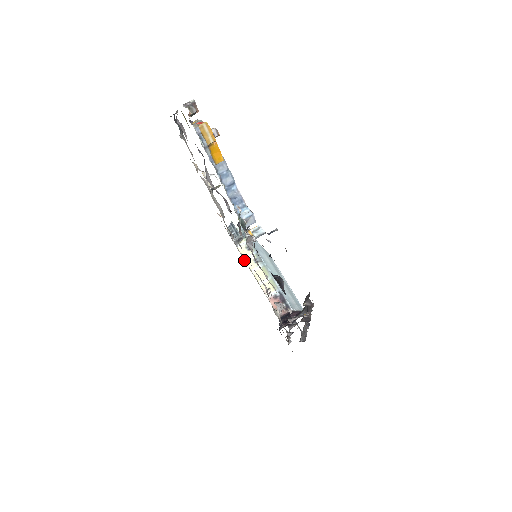
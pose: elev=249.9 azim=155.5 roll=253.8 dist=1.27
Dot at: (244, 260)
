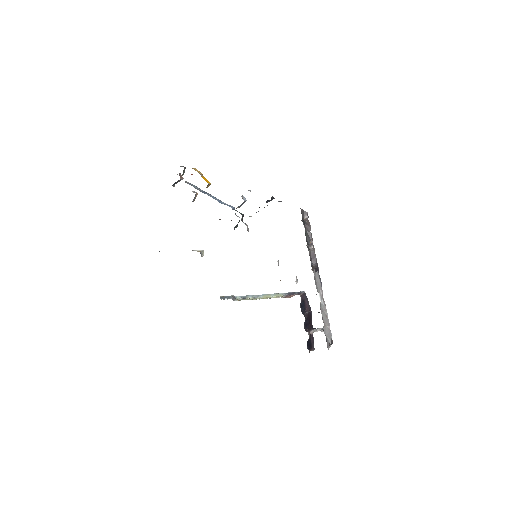
Dot at: occluded
